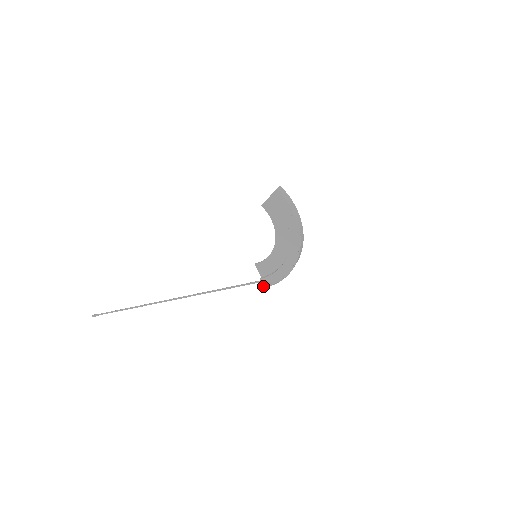
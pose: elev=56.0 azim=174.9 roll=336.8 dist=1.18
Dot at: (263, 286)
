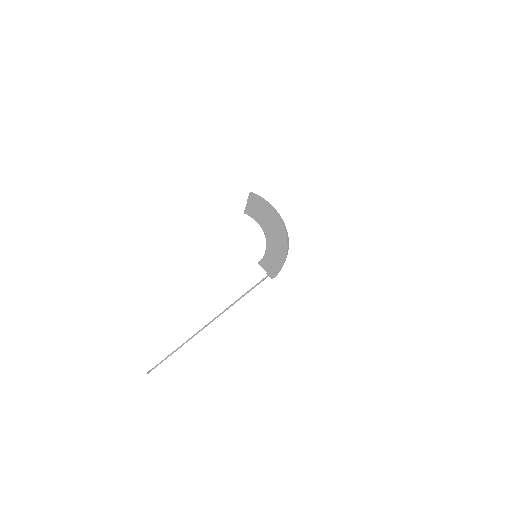
Dot at: (271, 278)
